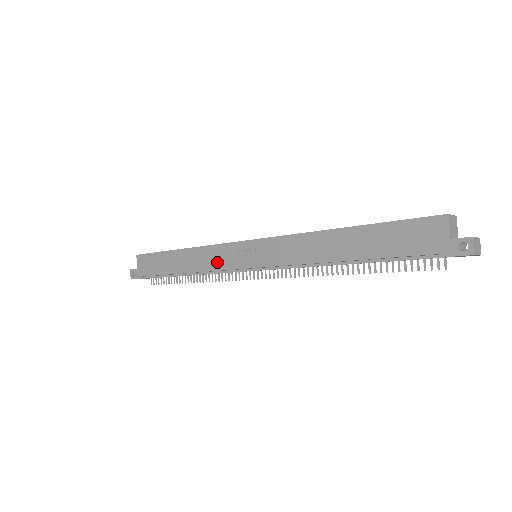
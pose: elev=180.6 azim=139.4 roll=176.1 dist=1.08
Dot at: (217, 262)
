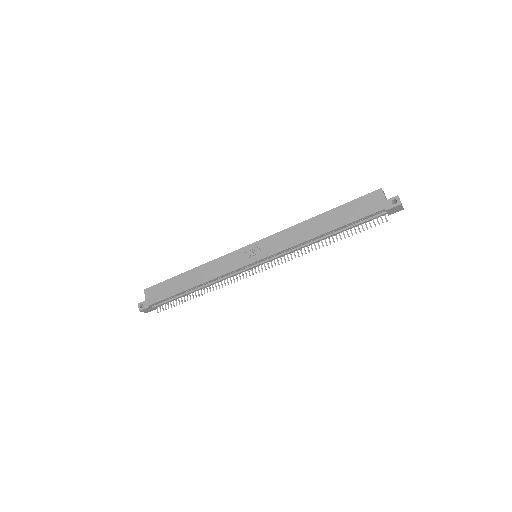
Dot at: (225, 268)
